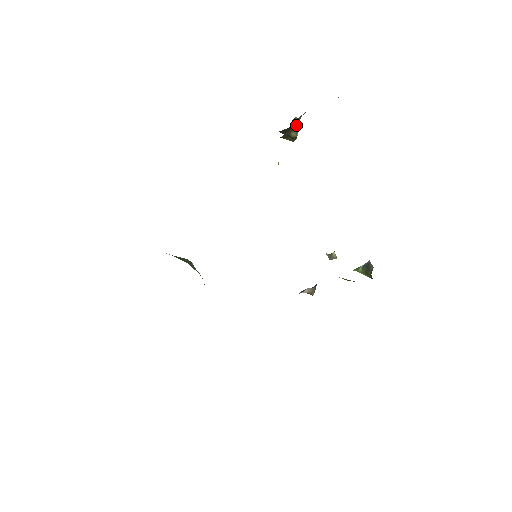
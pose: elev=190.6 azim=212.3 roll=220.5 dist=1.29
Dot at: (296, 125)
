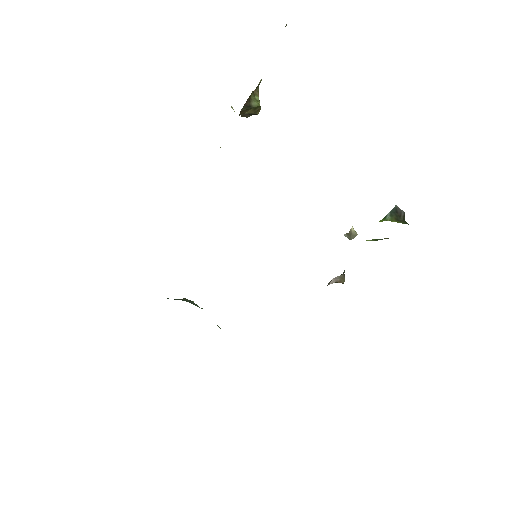
Dot at: (255, 95)
